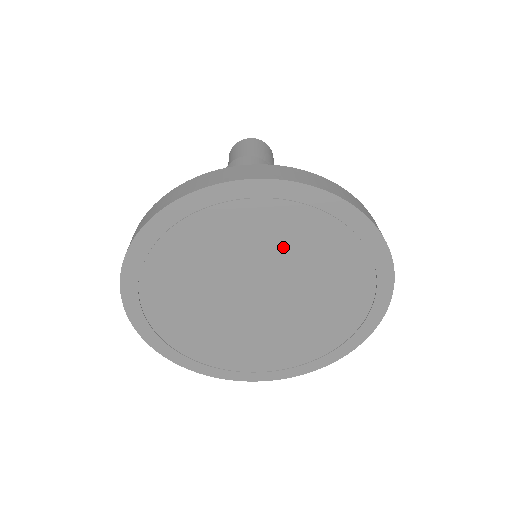
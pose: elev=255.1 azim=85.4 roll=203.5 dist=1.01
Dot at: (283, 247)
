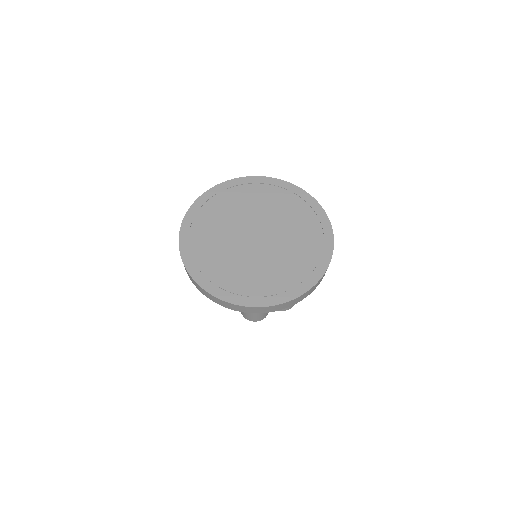
Dot at: (254, 204)
